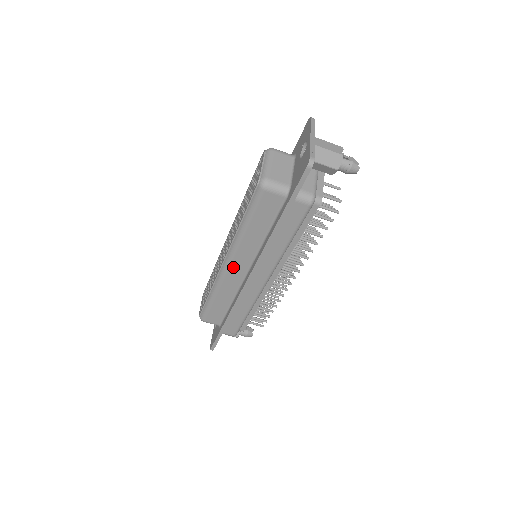
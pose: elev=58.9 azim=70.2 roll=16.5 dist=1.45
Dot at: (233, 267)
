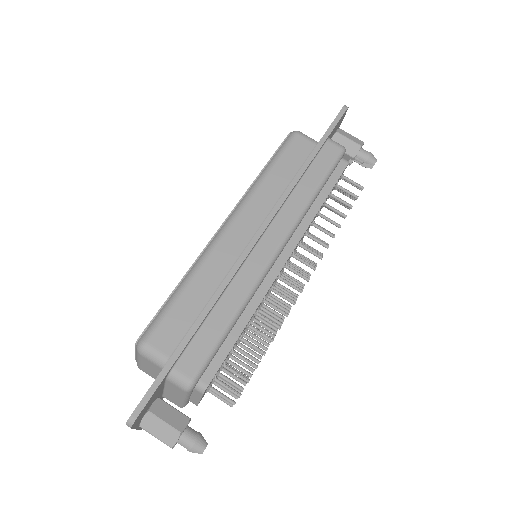
Dot at: (236, 228)
